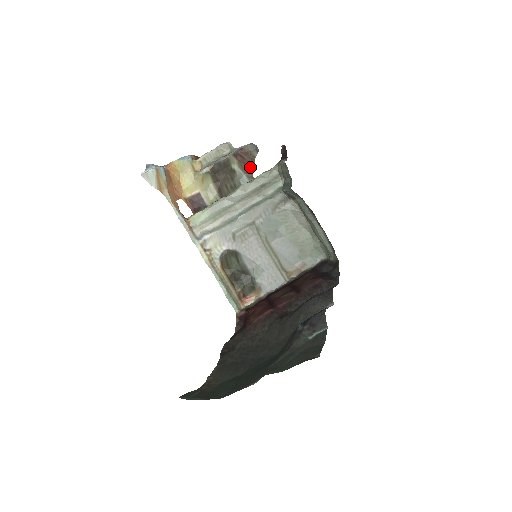
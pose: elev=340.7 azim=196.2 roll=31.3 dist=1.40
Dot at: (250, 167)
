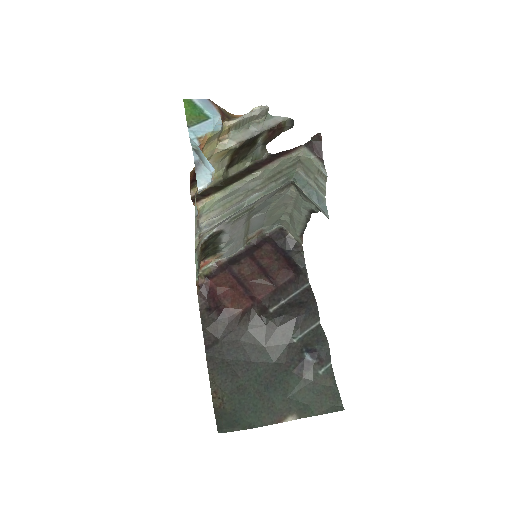
Dot at: (271, 139)
